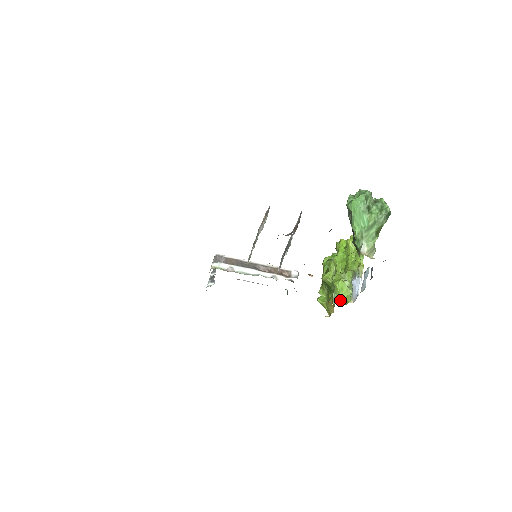
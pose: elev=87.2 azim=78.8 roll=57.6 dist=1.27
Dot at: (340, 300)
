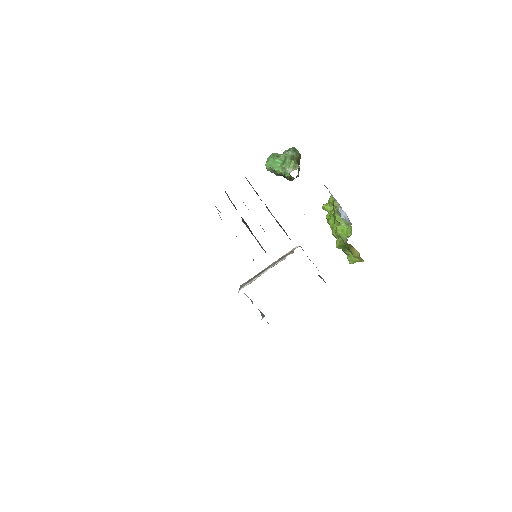
Dot at: (347, 236)
